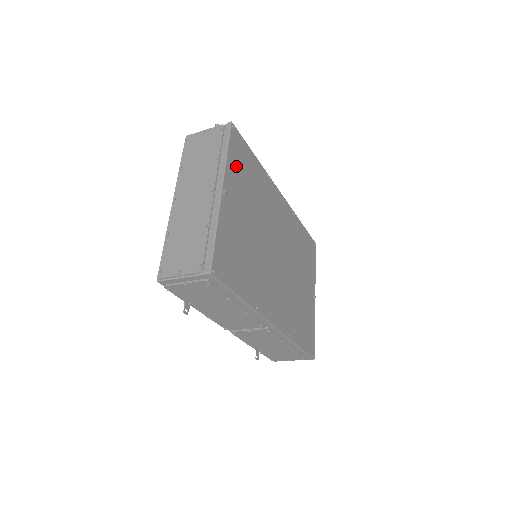
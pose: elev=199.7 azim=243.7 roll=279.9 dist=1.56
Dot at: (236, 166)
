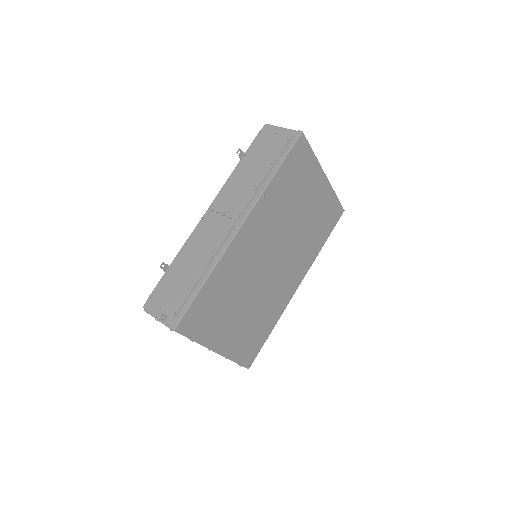
Dot at: (206, 327)
